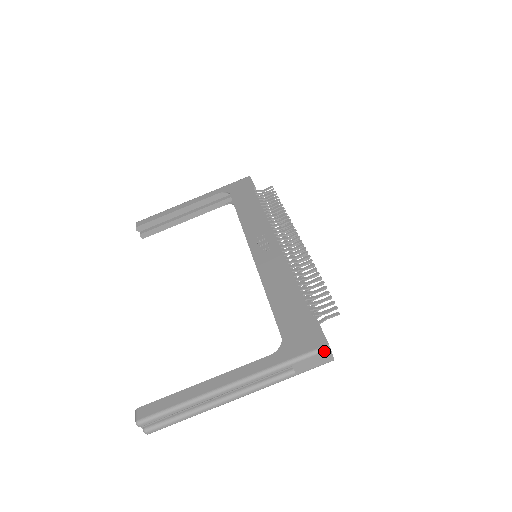
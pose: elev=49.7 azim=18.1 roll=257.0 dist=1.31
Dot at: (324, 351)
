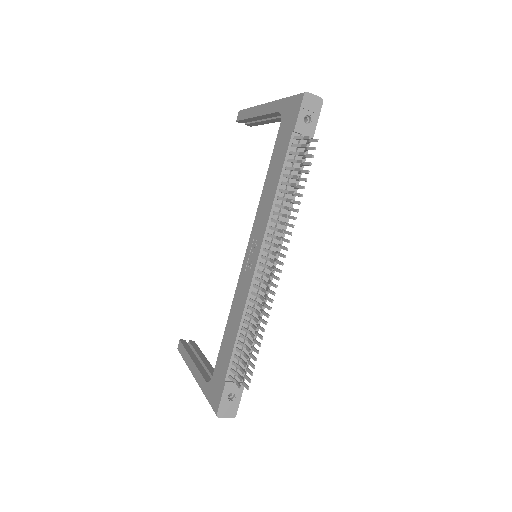
Dot at: (217, 414)
